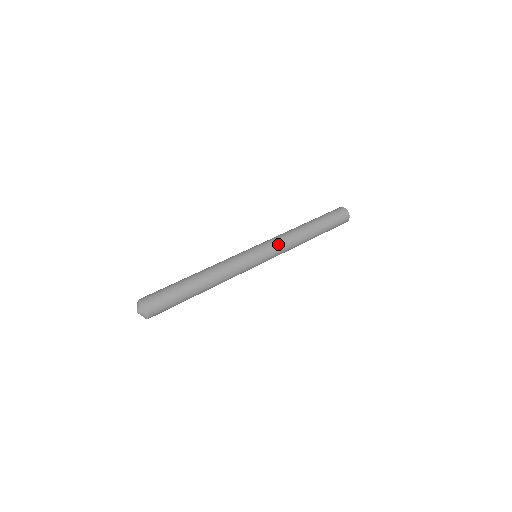
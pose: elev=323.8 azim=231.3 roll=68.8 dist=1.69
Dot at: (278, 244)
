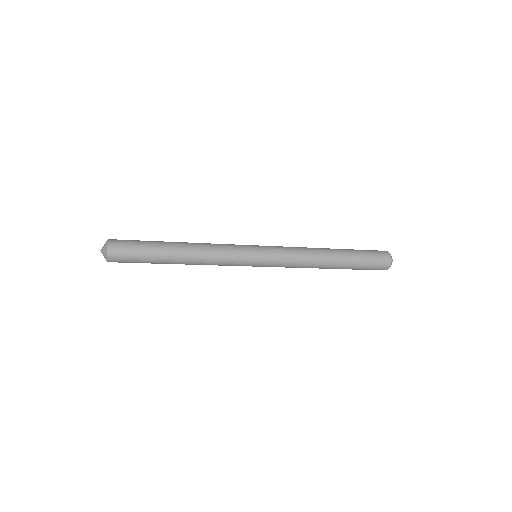
Dot at: (283, 247)
